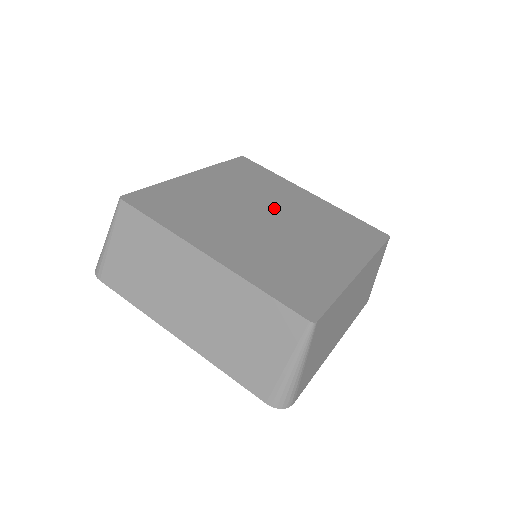
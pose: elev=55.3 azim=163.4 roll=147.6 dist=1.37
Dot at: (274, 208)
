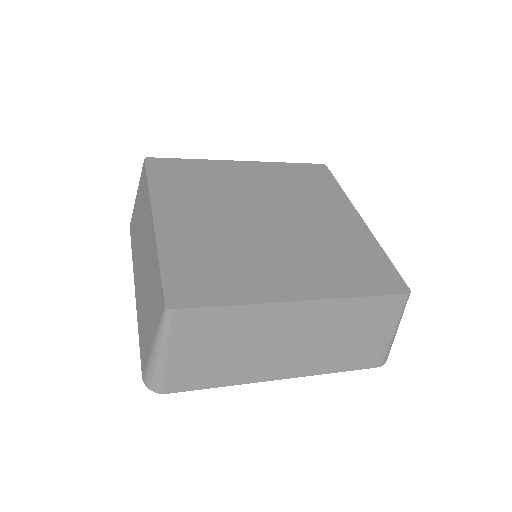
Dot at: (251, 203)
